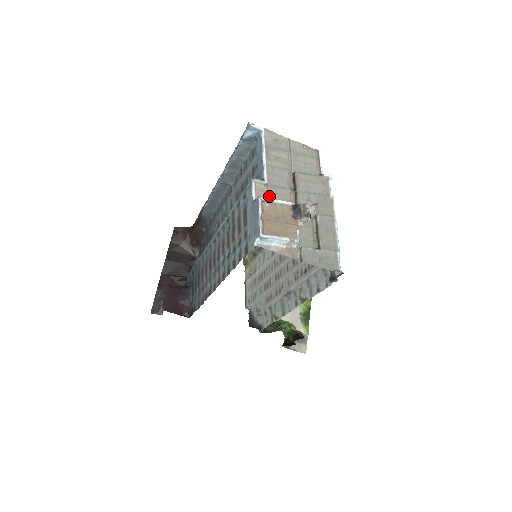
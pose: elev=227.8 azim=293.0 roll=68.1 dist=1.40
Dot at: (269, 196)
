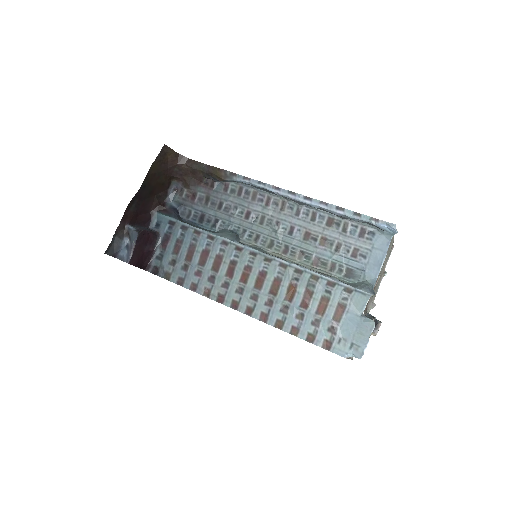
Dot at: occluded
